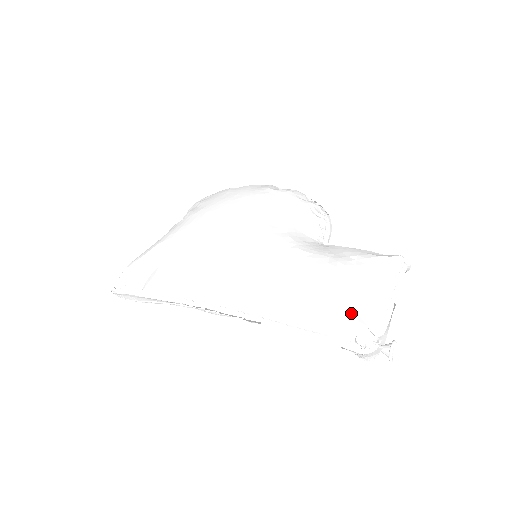
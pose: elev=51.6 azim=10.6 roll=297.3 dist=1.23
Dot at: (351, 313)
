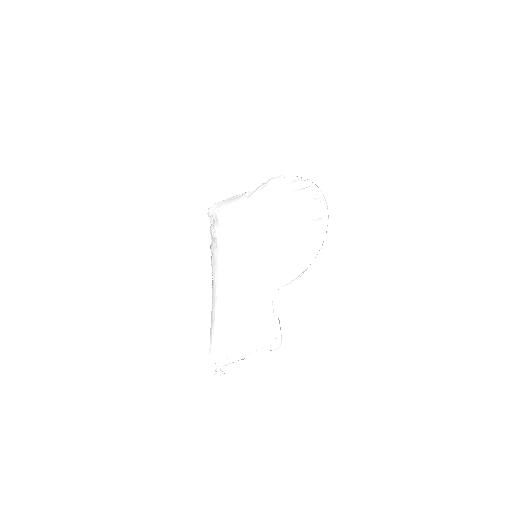
Dot at: (215, 345)
